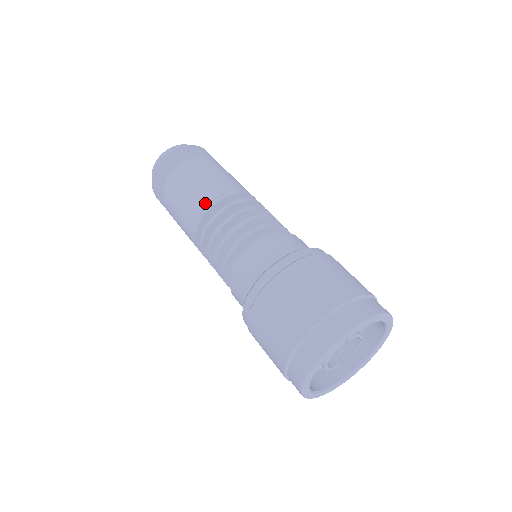
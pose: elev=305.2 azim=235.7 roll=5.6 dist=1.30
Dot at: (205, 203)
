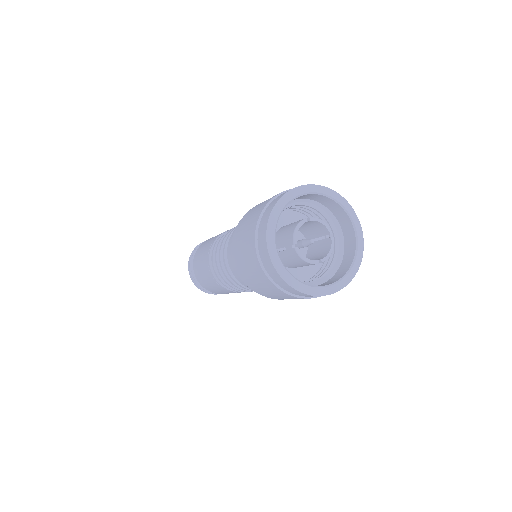
Dot at: (217, 236)
